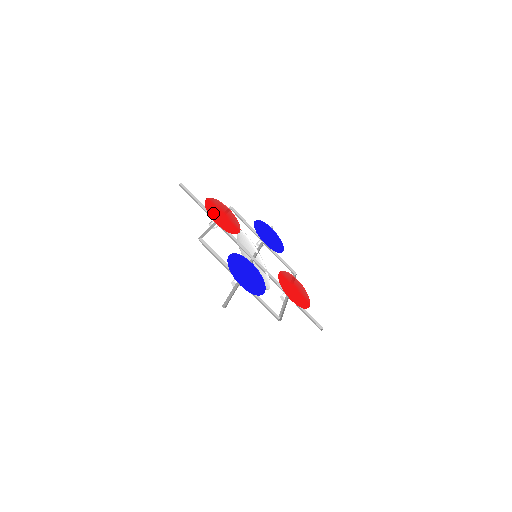
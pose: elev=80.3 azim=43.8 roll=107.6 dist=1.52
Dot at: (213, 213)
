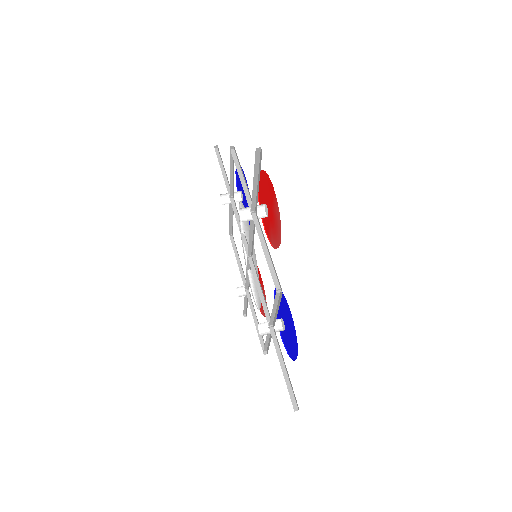
Dot at: (275, 217)
